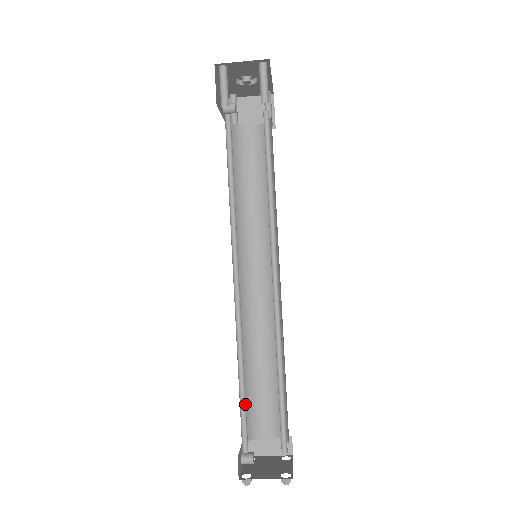
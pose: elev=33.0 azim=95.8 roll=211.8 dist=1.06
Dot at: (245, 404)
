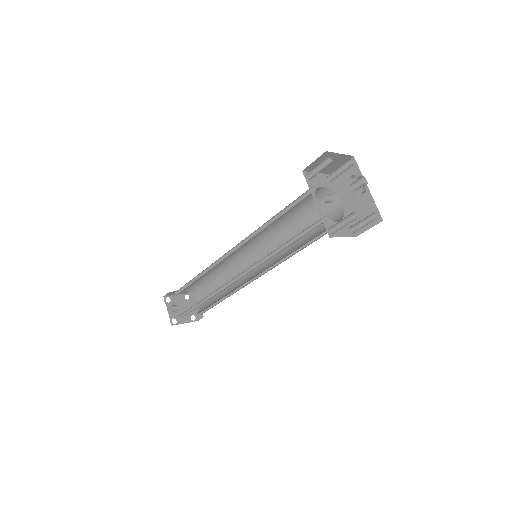
Dot at: (196, 306)
